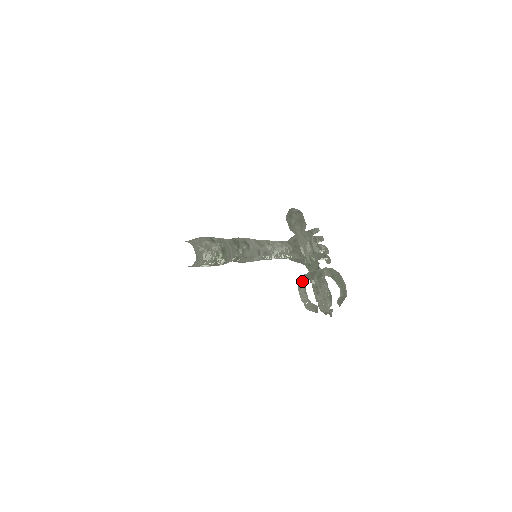
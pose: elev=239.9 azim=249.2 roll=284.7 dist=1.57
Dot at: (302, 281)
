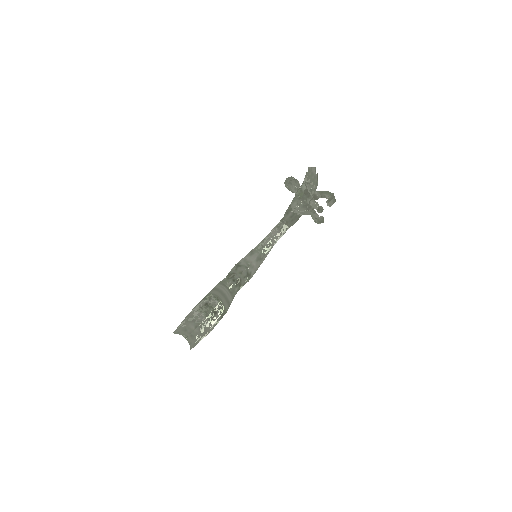
Dot at: (295, 201)
